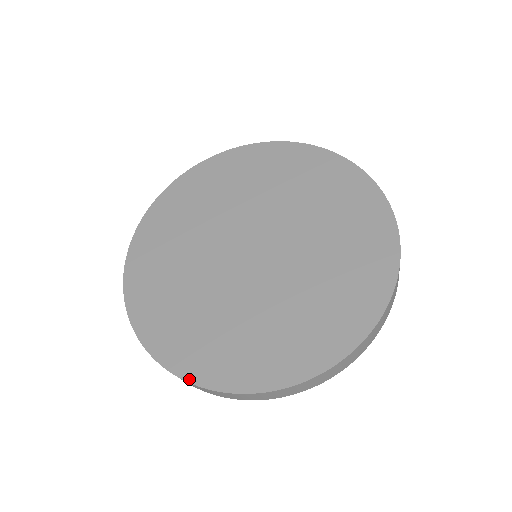
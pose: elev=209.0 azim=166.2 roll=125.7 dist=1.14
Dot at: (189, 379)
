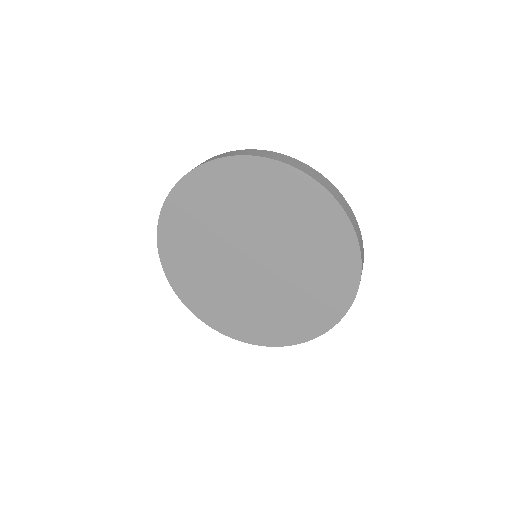
Dot at: (228, 335)
